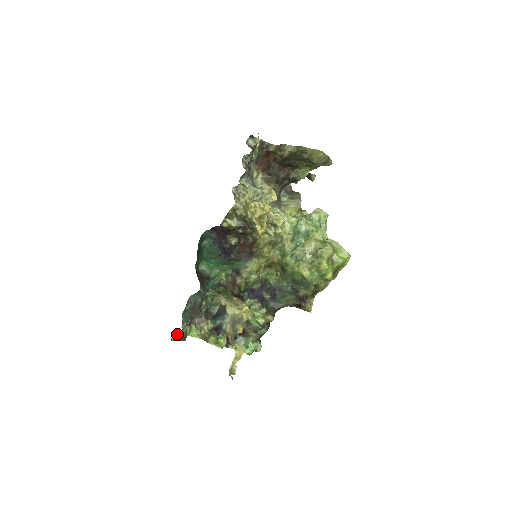
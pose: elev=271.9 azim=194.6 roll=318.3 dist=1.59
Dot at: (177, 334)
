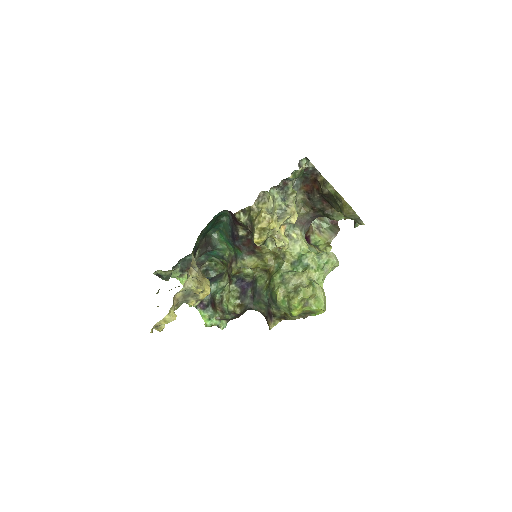
Dot at: (160, 272)
